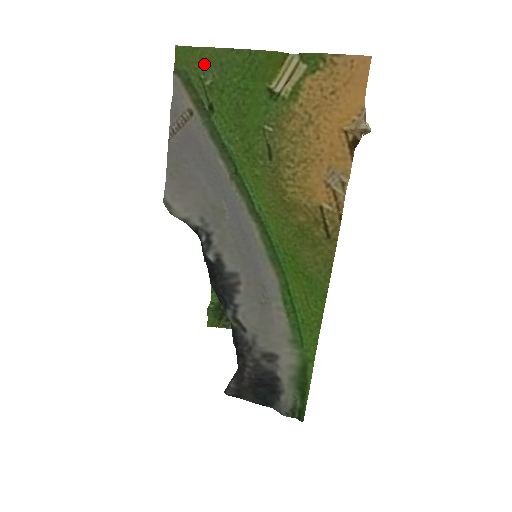
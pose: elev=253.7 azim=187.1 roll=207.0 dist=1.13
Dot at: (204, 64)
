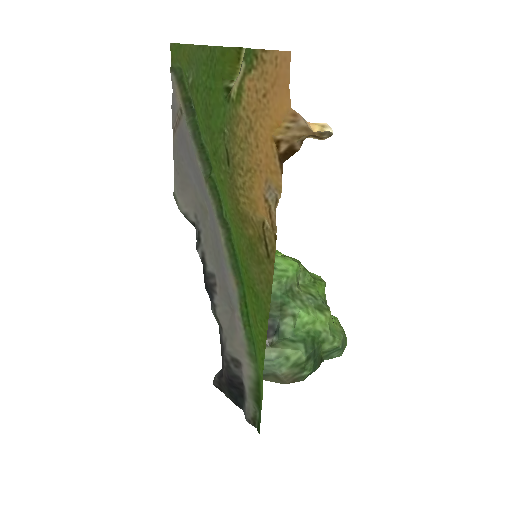
Dot at: (186, 62)
